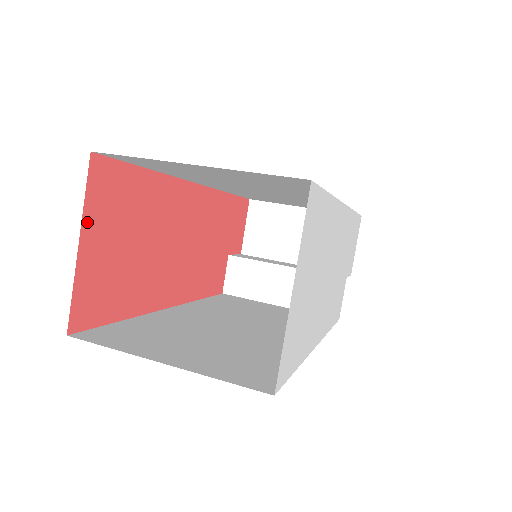
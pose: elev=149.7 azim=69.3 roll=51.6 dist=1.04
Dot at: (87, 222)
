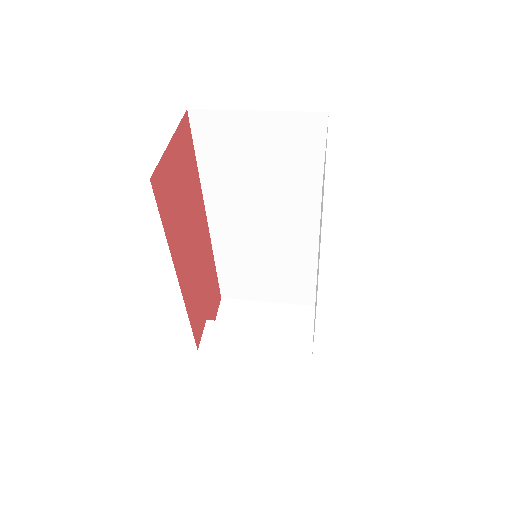
Dot at: (176, 137)
